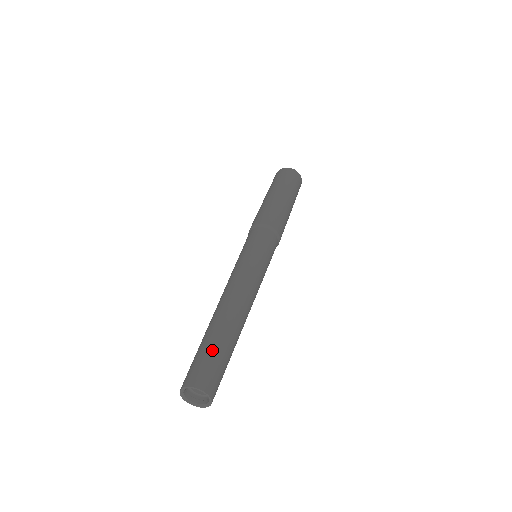
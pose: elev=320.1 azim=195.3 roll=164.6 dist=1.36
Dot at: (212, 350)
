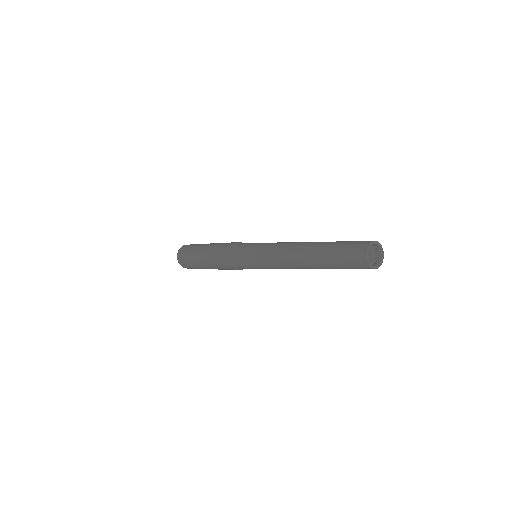
Dot at: (341, 242)
